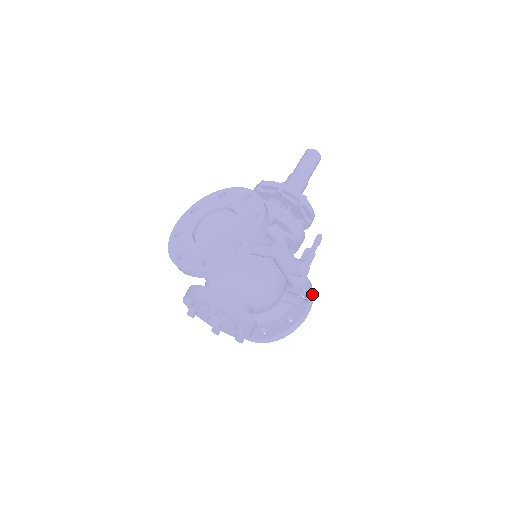
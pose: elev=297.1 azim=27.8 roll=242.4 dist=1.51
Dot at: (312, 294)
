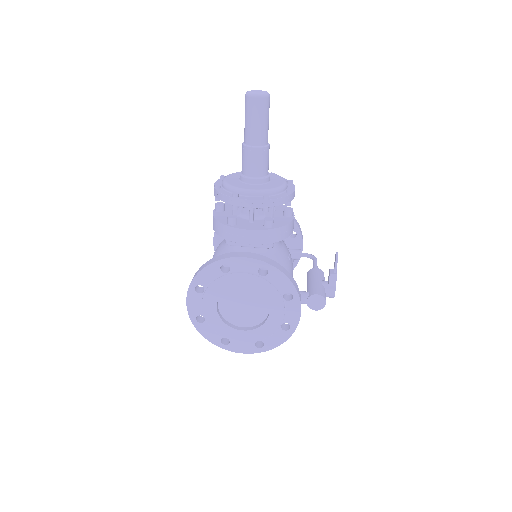
Dot at: (300, 229)
